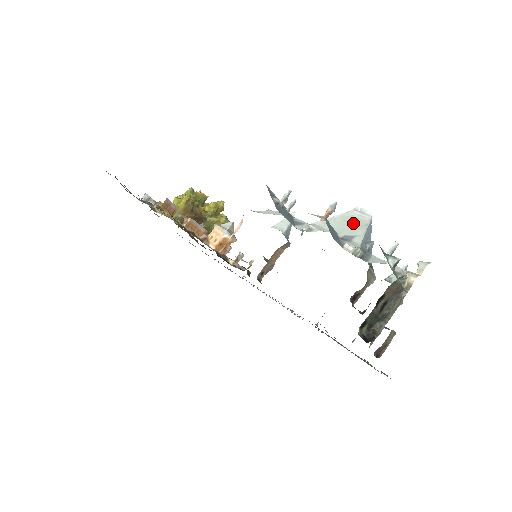
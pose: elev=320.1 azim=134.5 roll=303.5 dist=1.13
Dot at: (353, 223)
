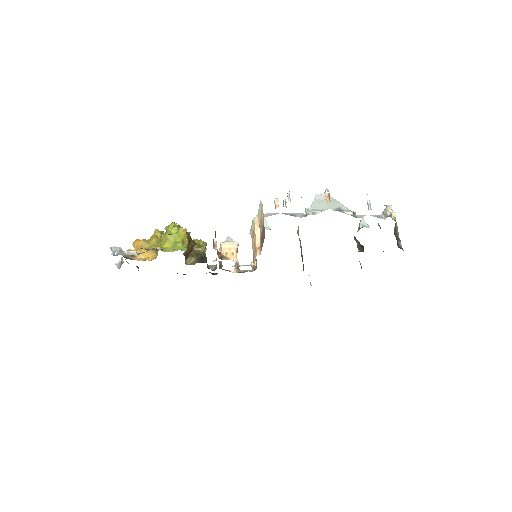
Dot at: occluded
